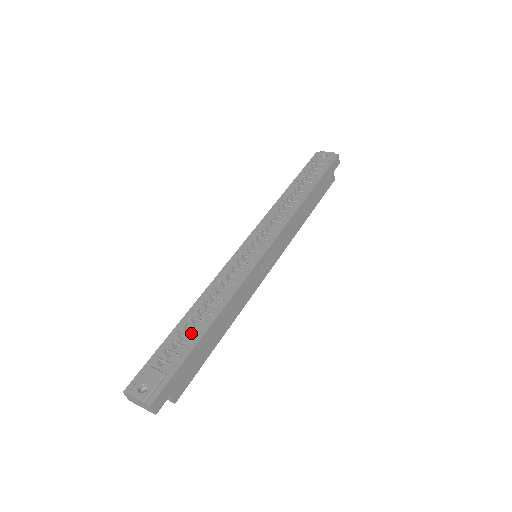
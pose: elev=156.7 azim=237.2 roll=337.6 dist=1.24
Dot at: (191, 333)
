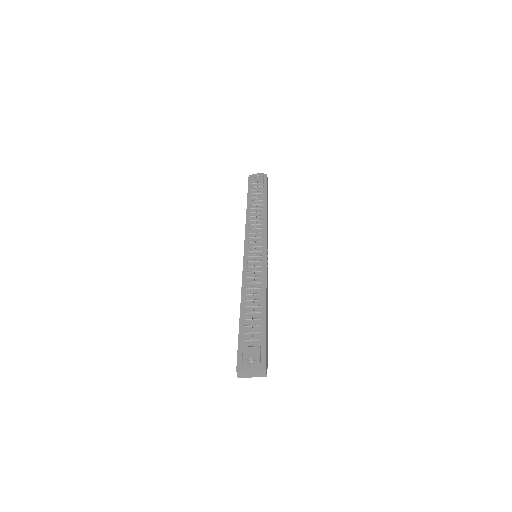
Dot at: (256, 316)
